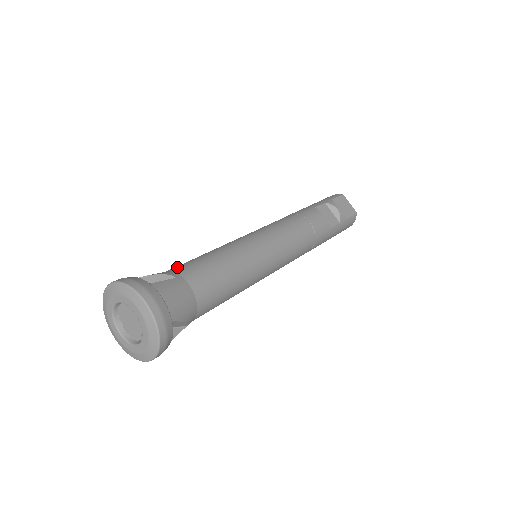
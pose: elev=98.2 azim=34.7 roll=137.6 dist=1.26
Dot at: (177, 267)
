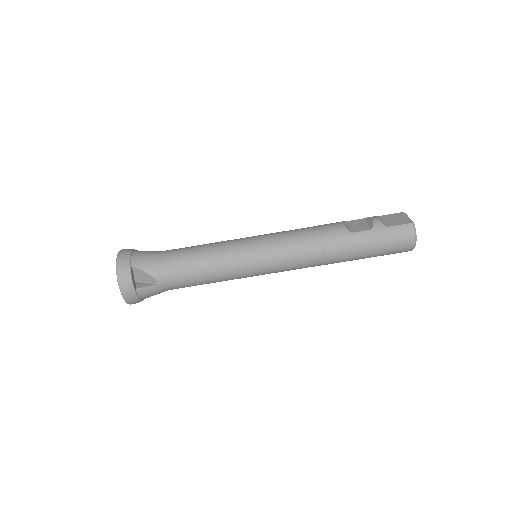
Dot at: occluded
